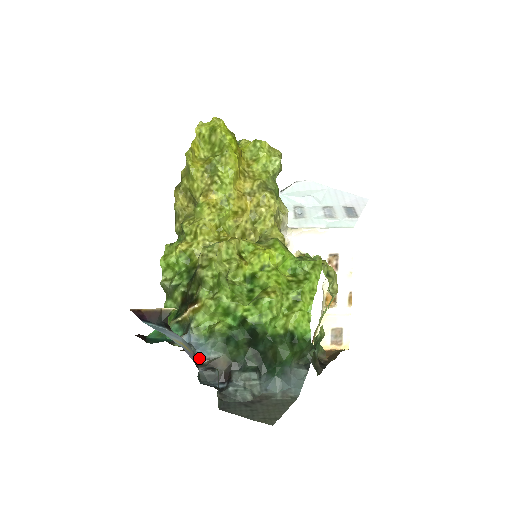
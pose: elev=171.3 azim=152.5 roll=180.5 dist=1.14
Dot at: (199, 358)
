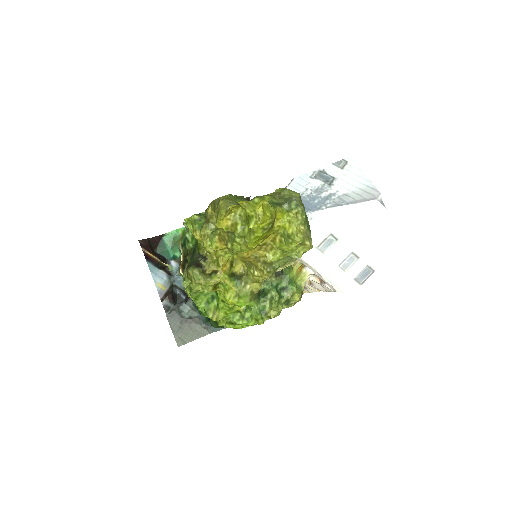
Dot at: (175, 284)
